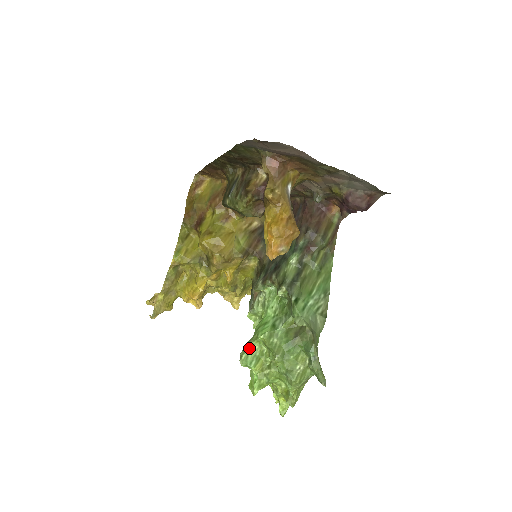
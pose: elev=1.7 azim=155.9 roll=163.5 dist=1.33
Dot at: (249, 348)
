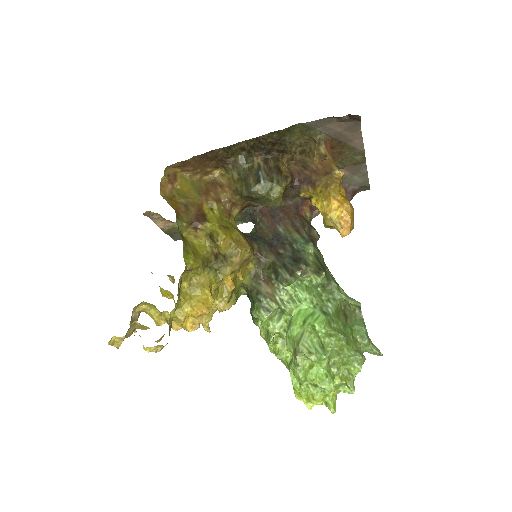
Dot at: (312, 342)
